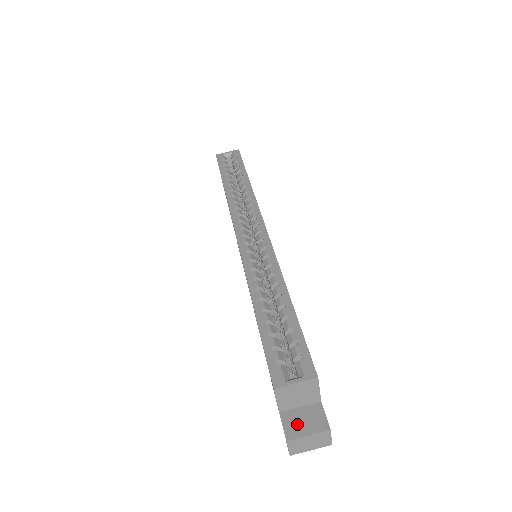
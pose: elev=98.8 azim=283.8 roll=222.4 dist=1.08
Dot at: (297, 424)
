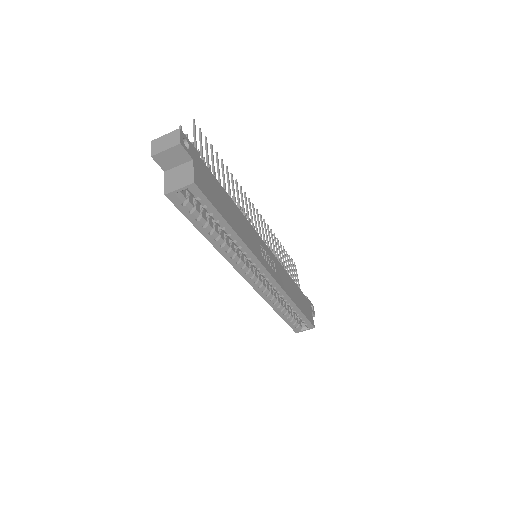
Dot at: occluded
